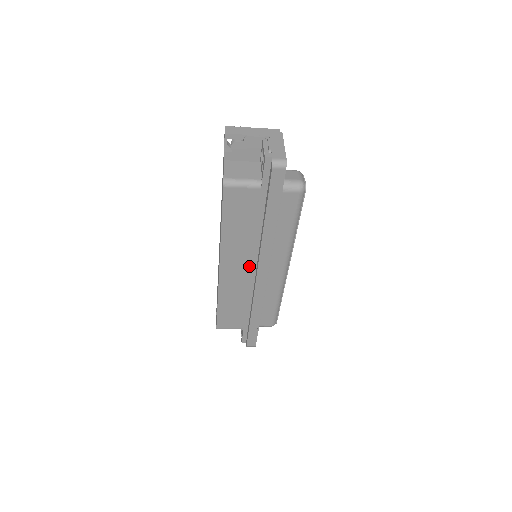
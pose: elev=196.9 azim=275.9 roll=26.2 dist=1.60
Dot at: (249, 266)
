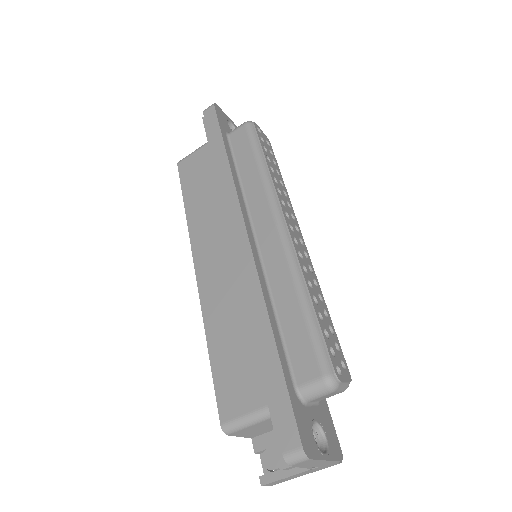
Dot at: (228, 243)
